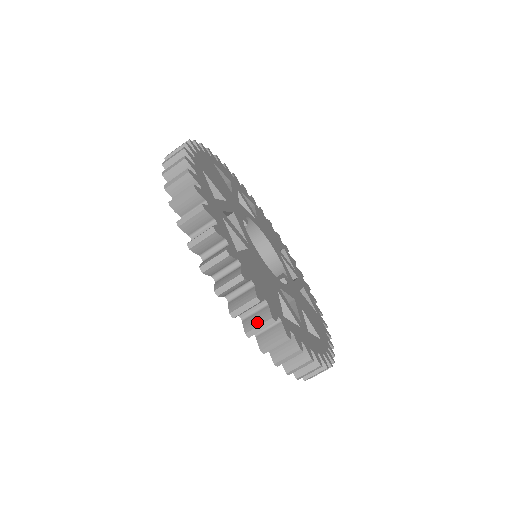
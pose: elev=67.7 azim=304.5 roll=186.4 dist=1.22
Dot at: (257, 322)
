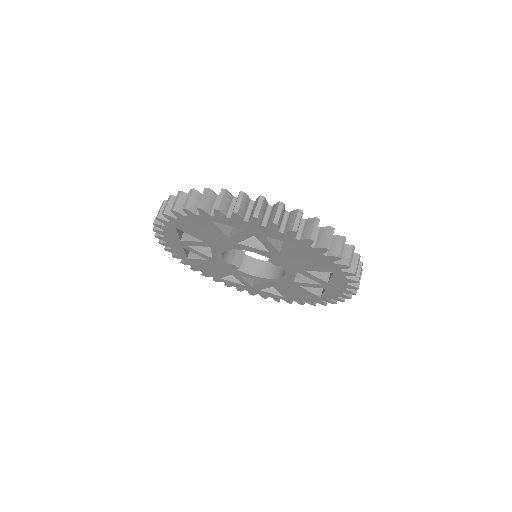
Dot at: (187, 201)
